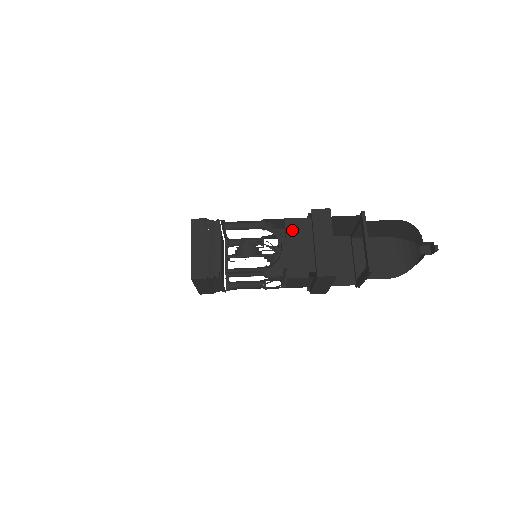
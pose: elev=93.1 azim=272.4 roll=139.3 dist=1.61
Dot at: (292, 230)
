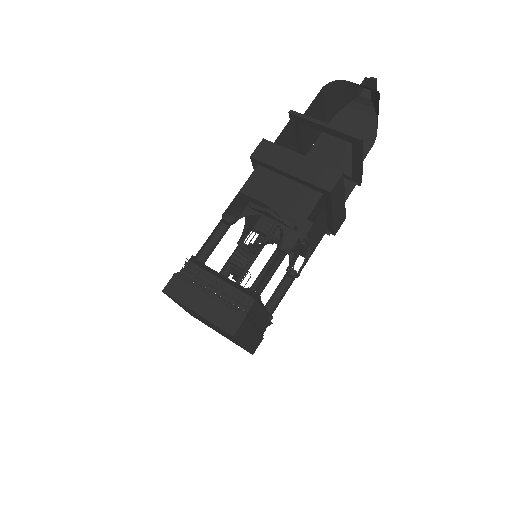
Dot at: (257, 191)
